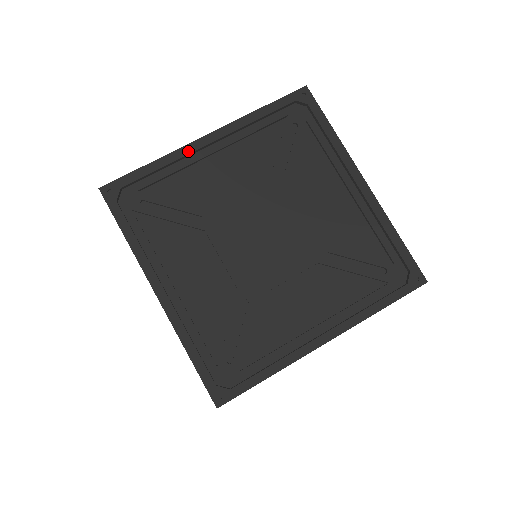
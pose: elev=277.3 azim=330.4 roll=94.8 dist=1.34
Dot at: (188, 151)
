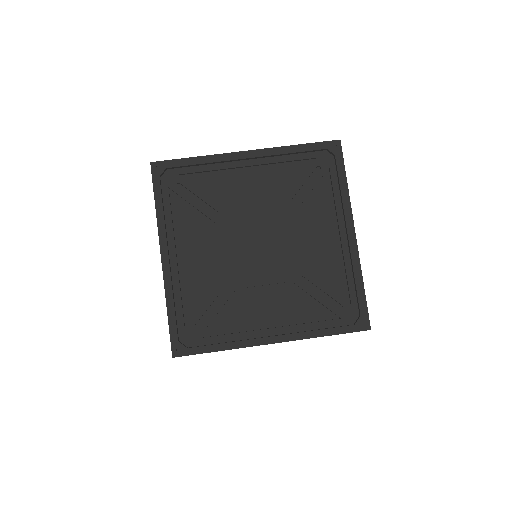
Dot at: (227, 158)
